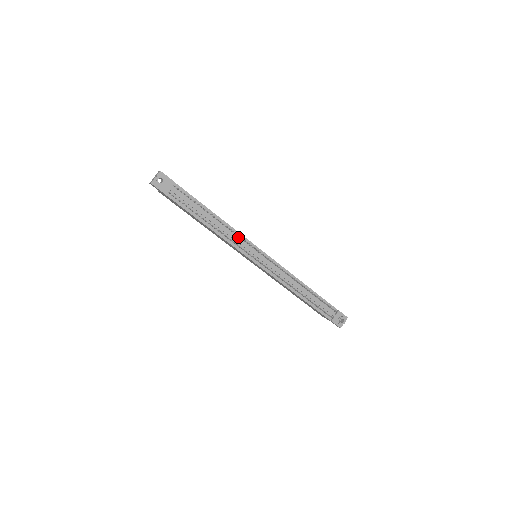
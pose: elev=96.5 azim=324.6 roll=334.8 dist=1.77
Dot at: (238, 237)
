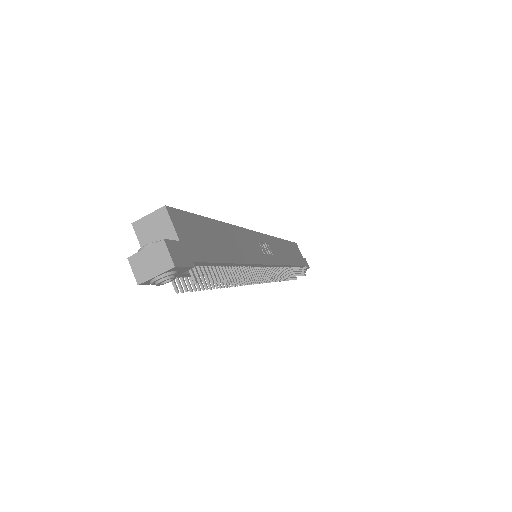
Dot at: (251, 267)
